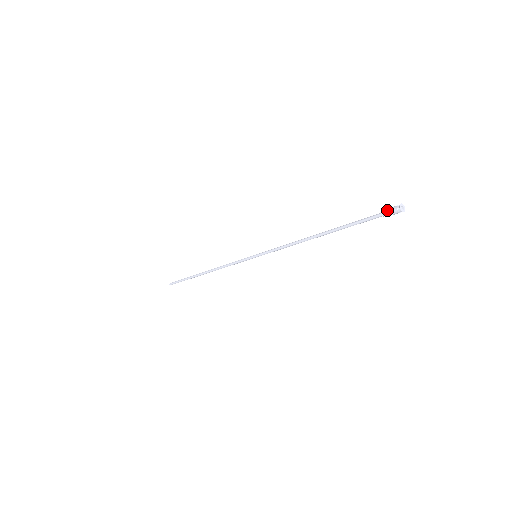
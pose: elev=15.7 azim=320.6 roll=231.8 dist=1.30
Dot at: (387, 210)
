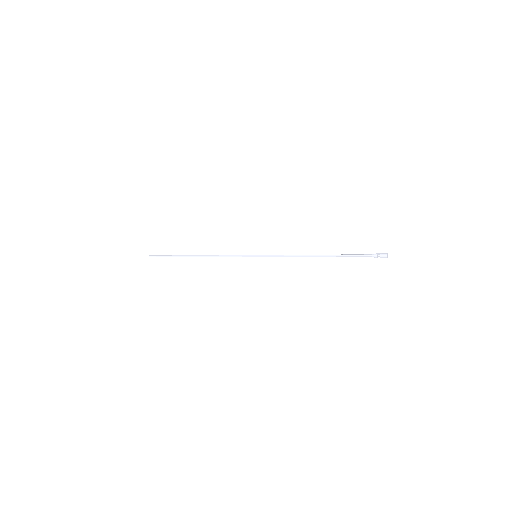
Dot at: (377, 255)
